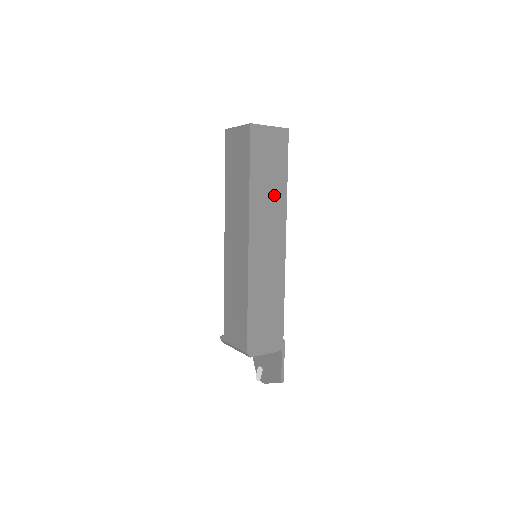
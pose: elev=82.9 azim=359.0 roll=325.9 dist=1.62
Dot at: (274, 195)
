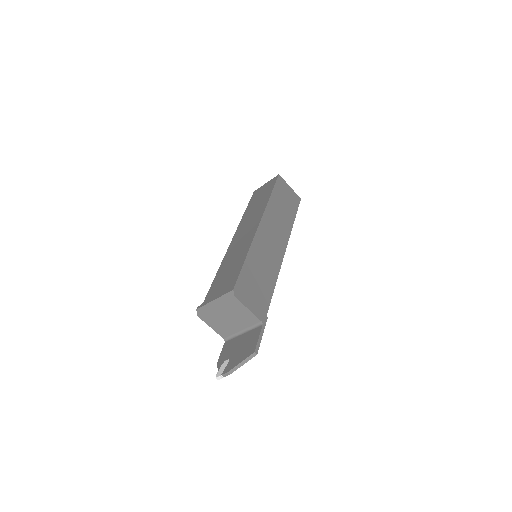
Dot at: (284, 218)
